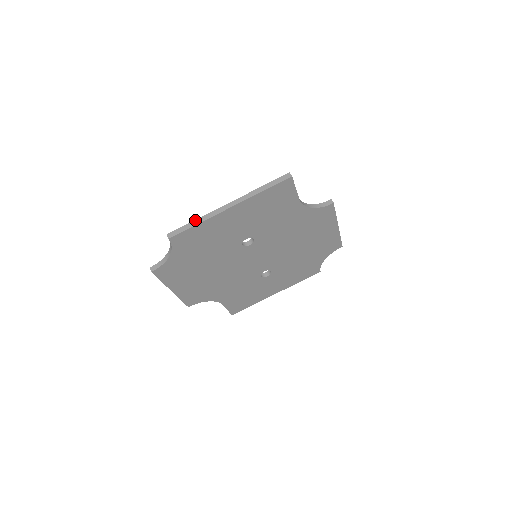
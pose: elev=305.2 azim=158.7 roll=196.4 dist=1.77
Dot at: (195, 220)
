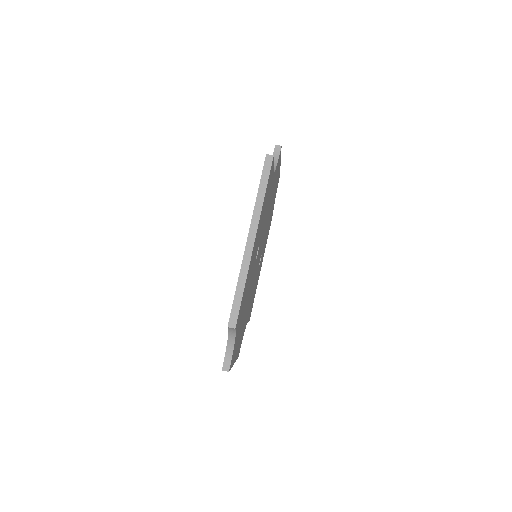
Dot at: (237, 286)
